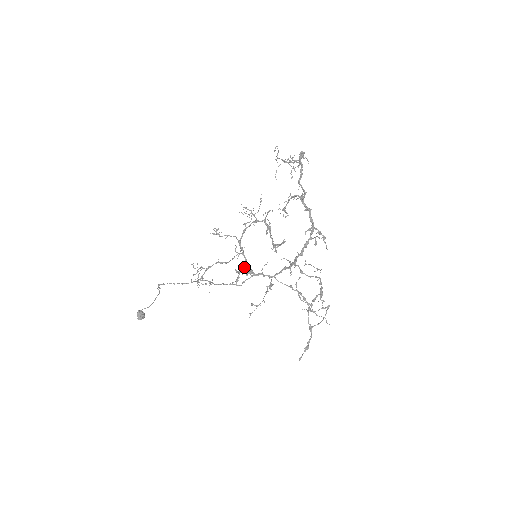
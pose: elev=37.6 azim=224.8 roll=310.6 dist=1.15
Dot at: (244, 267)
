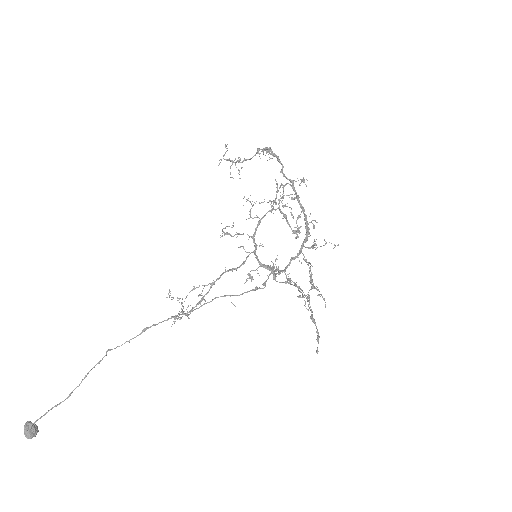
Dot at: (265, 265)
